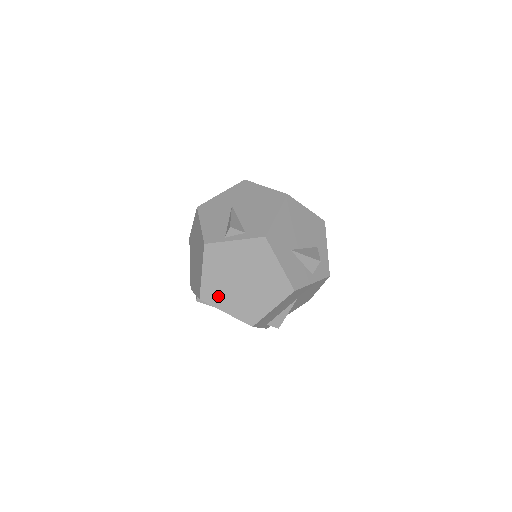
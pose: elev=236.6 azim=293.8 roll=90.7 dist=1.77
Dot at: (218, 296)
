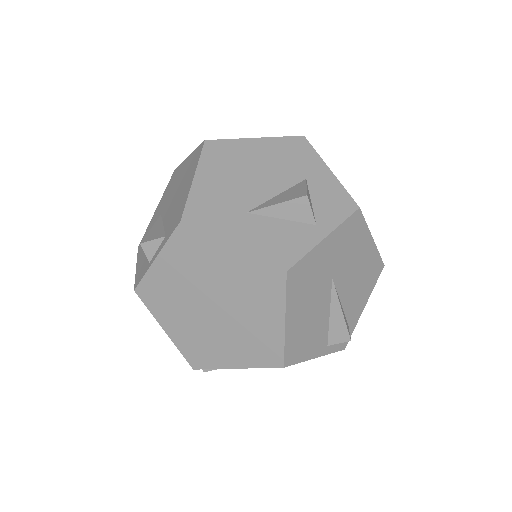
Dot at: (207, 351)
